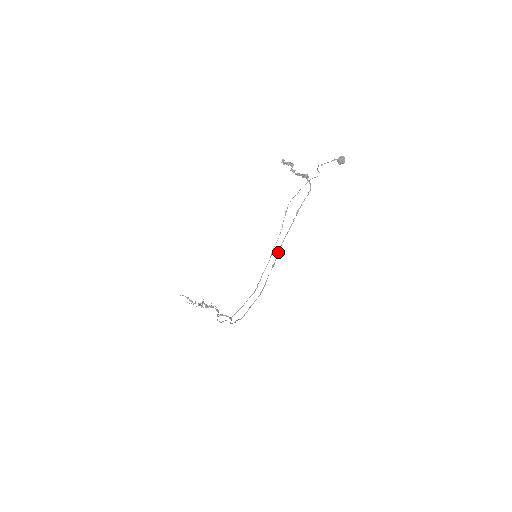
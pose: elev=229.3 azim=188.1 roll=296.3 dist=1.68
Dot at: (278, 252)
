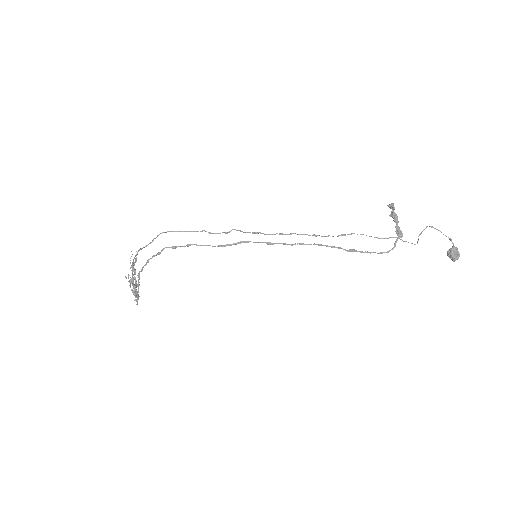
Dot at: occluded
